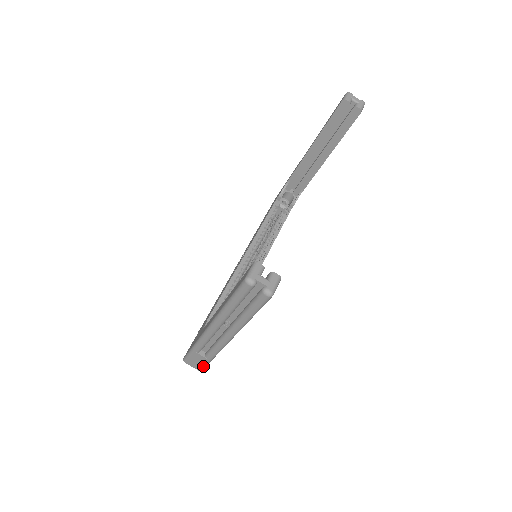
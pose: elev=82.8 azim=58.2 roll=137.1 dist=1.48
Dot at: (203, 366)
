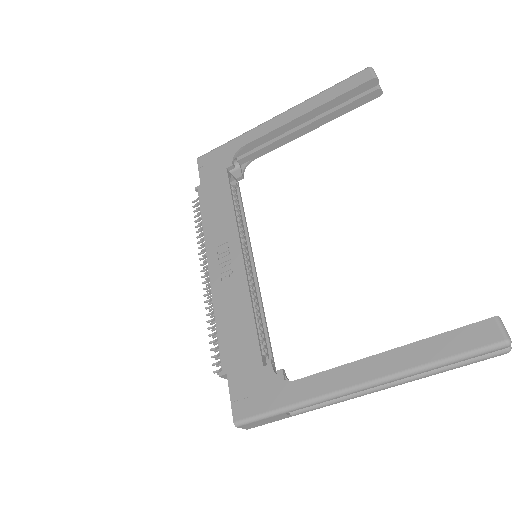
Dot at: occluded
